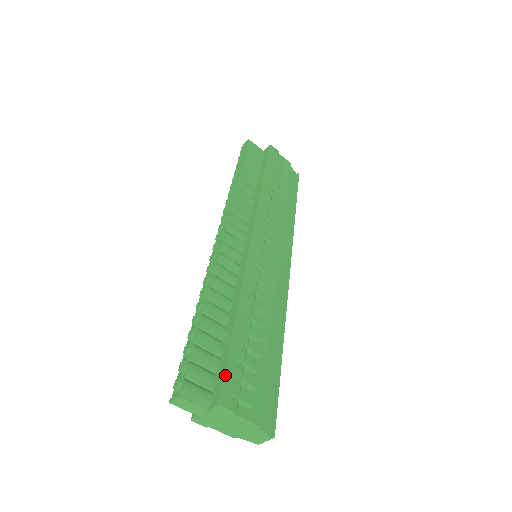
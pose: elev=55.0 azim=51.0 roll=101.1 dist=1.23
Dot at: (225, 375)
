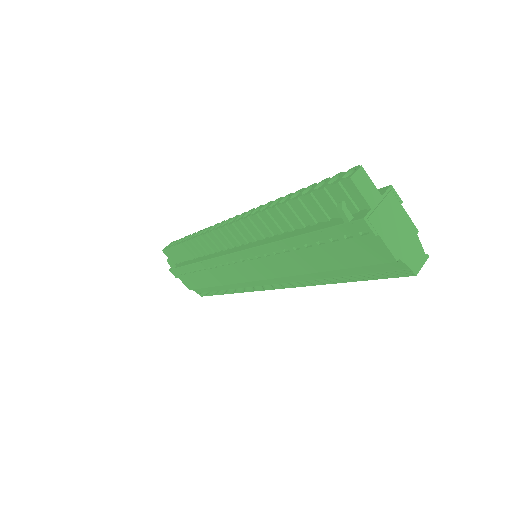
Dot at: occluded
